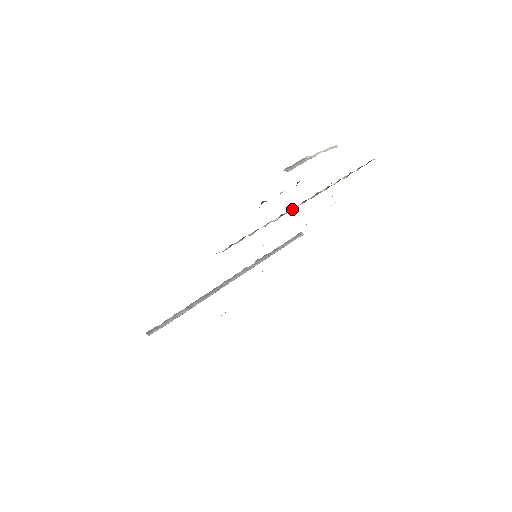
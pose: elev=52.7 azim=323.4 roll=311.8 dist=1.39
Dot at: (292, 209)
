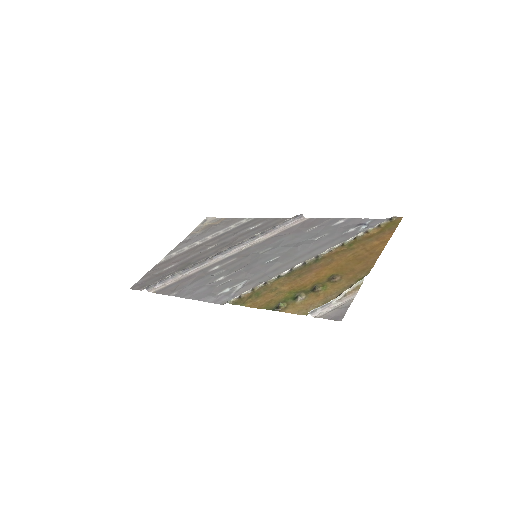
Dot at: (303, 264)
